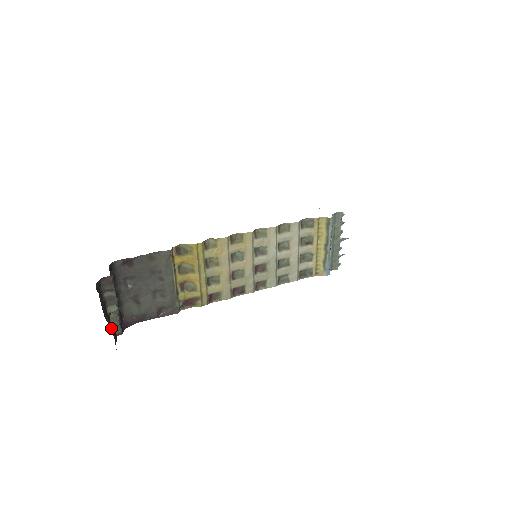
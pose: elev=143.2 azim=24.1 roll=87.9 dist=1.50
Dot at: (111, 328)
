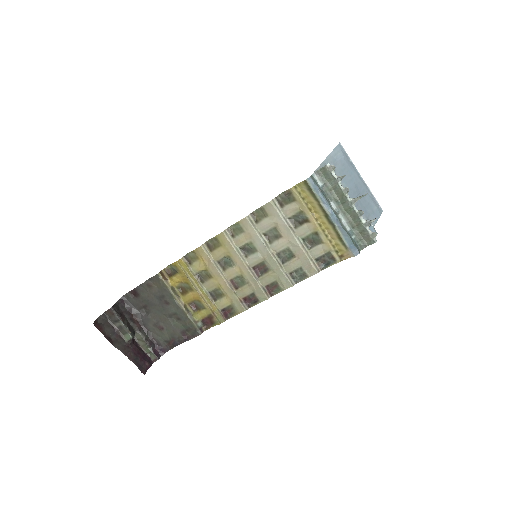
Dot at: (128, 355)
